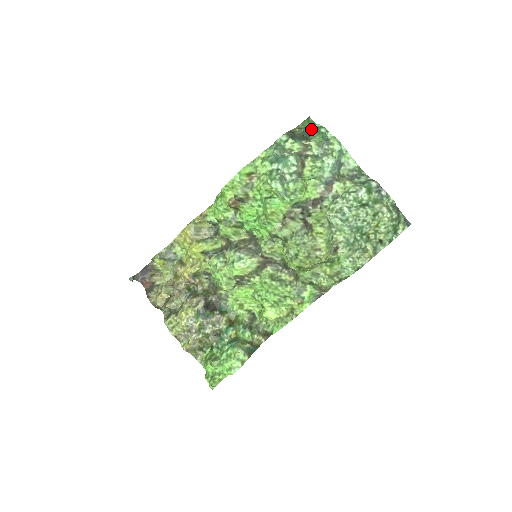
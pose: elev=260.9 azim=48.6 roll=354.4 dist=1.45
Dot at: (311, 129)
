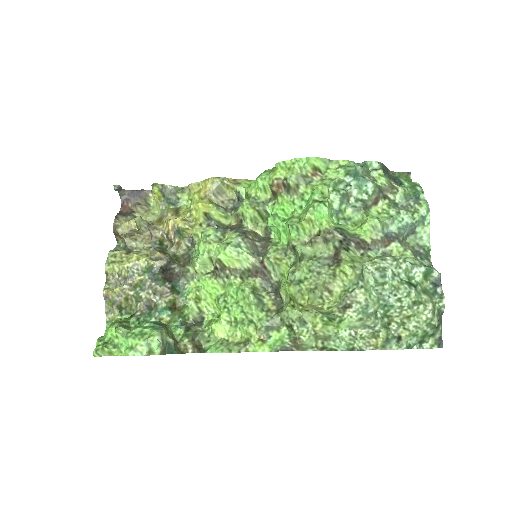
Dot at: occluded
